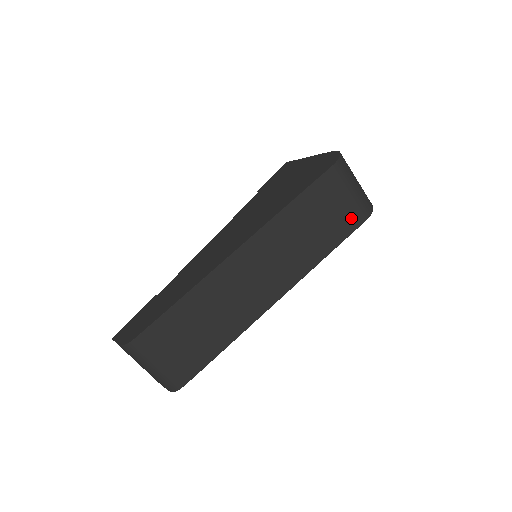
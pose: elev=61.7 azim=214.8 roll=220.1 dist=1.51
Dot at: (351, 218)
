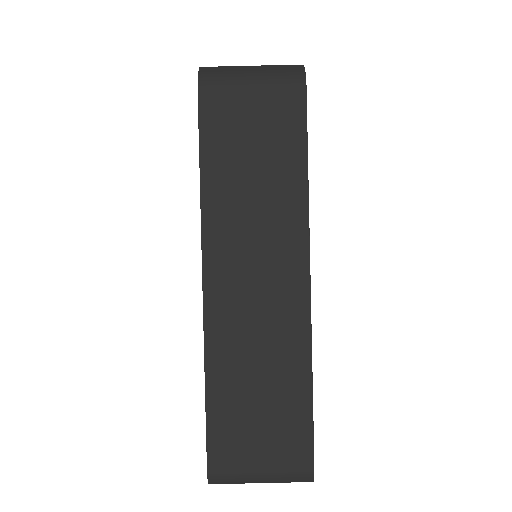
Dot at: (285, 109)
